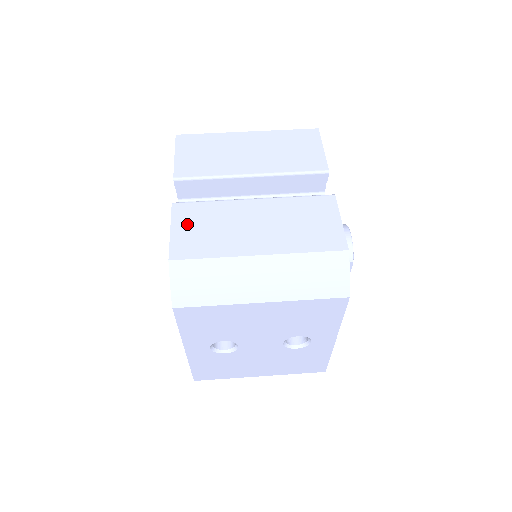
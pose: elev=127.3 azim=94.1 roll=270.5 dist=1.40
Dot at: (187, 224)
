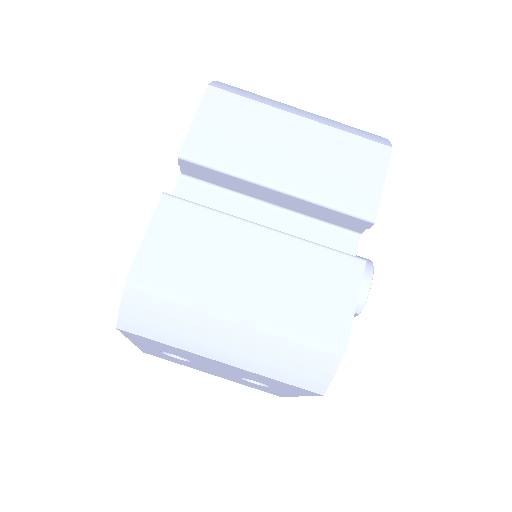
Dot at: (168, 233)
